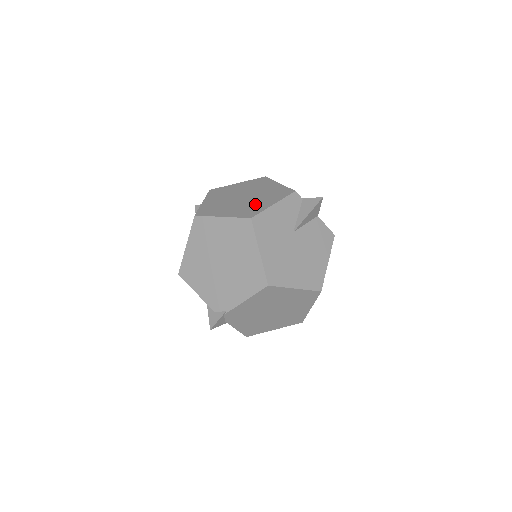
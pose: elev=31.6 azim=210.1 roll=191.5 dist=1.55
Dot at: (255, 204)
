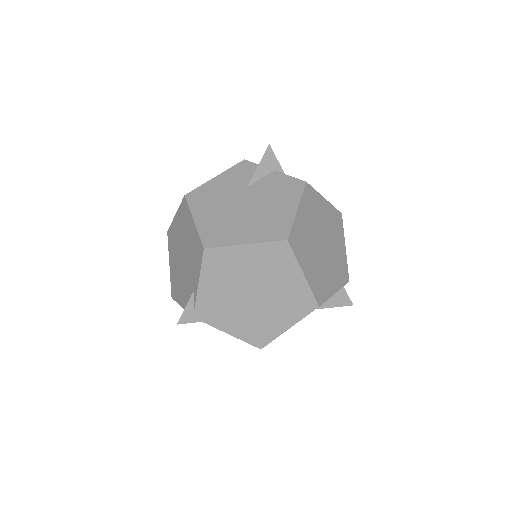
Dot at: (327, 276)
